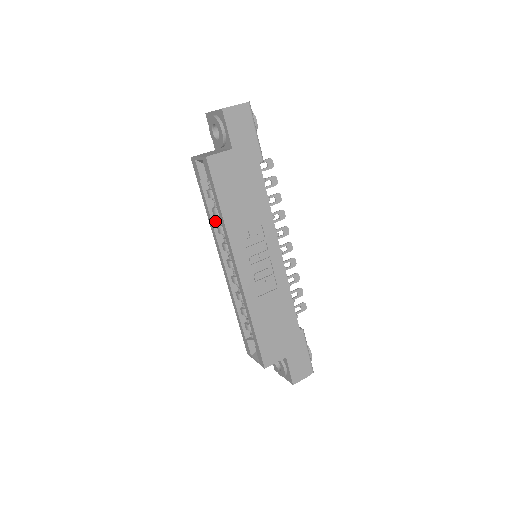
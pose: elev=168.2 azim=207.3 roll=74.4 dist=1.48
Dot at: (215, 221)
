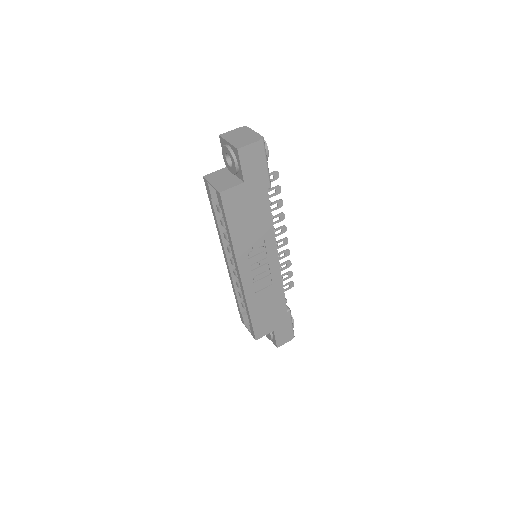
Dot at: (222, 229)
